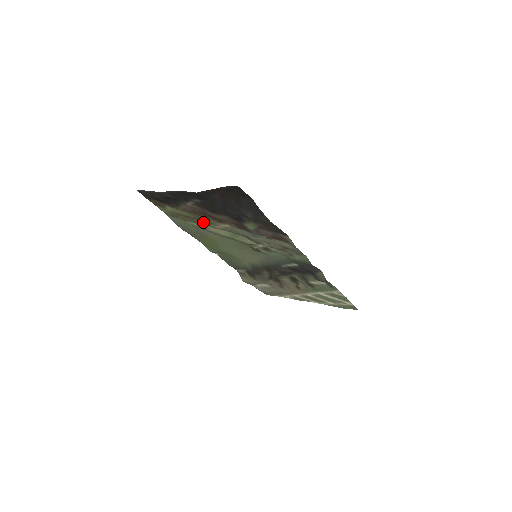
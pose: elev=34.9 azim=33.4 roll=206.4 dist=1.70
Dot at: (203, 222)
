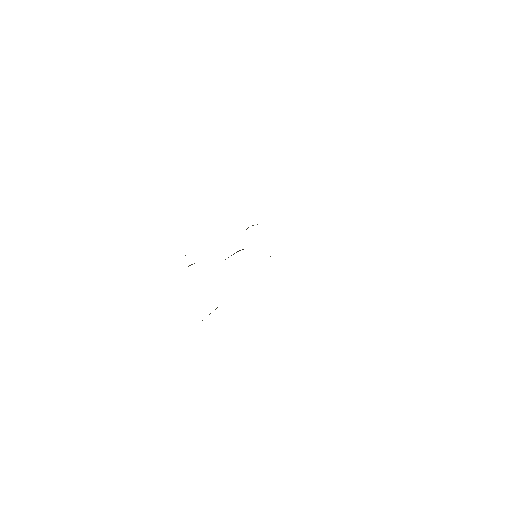
Dot at: occluded
